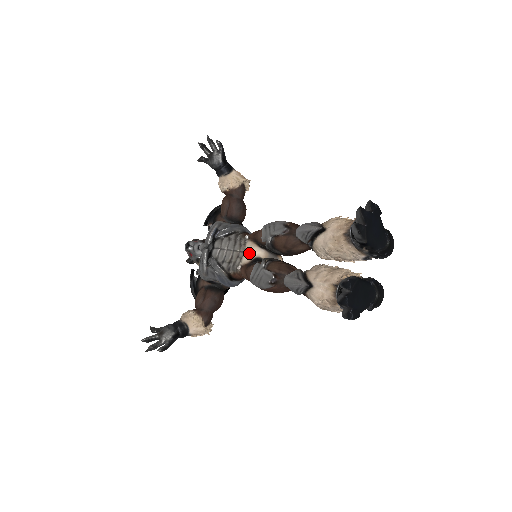
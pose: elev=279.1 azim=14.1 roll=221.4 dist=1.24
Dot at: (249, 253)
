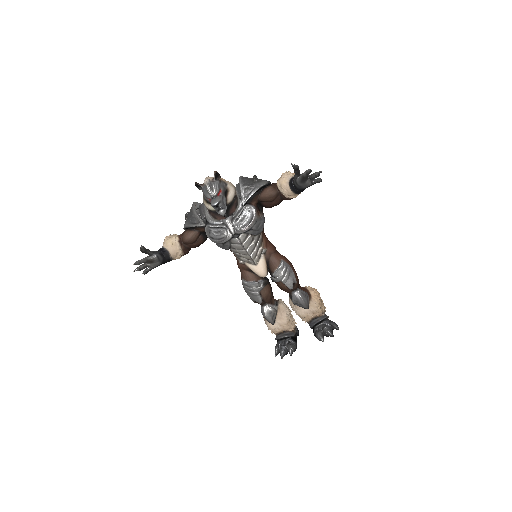
Dot at: (259, 272)
